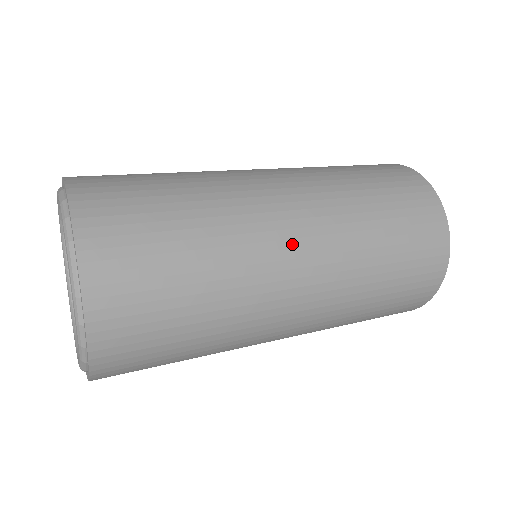
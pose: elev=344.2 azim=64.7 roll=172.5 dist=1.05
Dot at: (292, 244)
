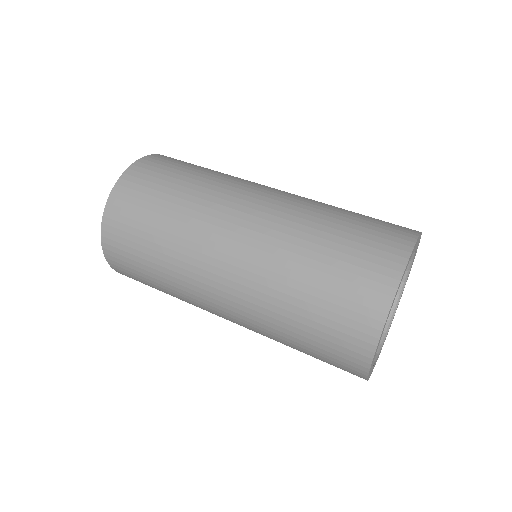
Dot at: (218, 310)
